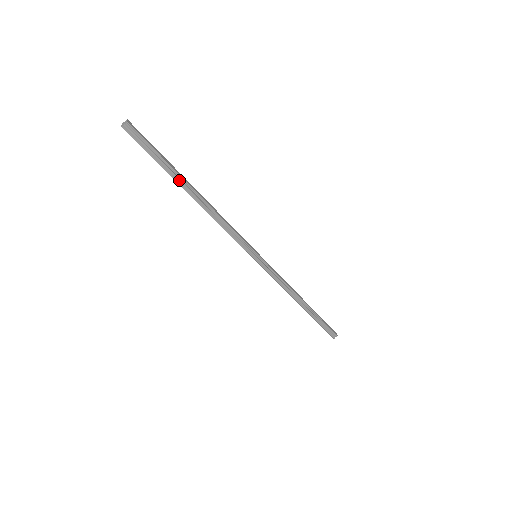
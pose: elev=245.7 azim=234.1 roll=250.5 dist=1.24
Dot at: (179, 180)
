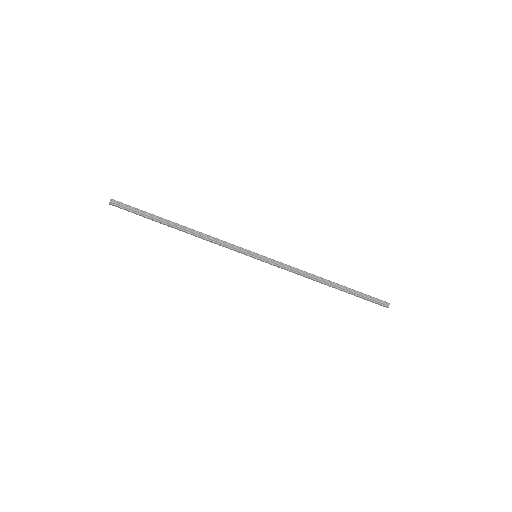
Dot at: (163, 221)
